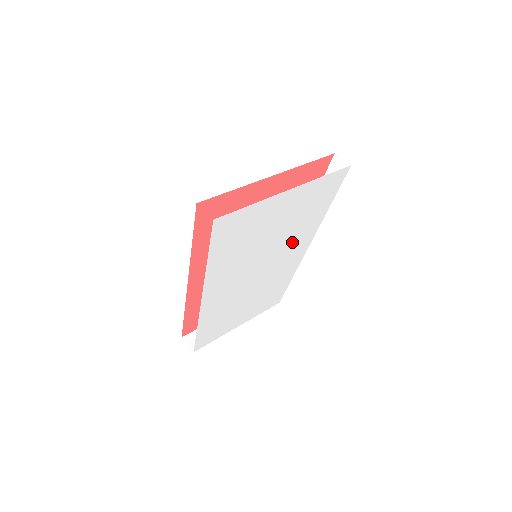
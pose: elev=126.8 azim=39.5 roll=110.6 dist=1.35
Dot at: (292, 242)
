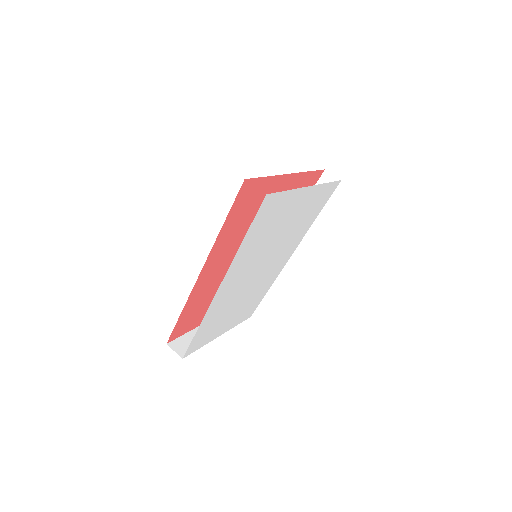
Dot at: (286, 247)
